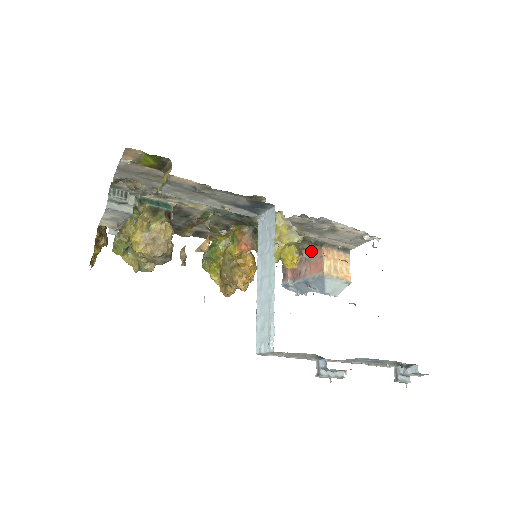
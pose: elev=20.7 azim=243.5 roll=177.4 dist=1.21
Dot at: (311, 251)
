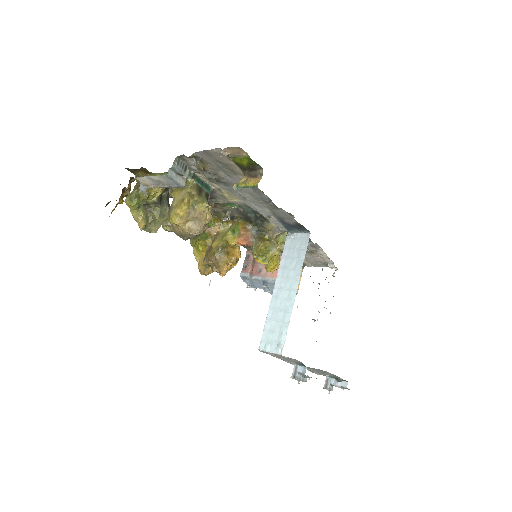
Dot at: occluded
